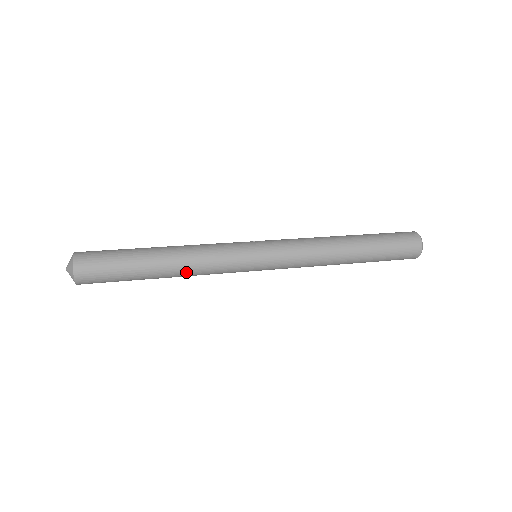
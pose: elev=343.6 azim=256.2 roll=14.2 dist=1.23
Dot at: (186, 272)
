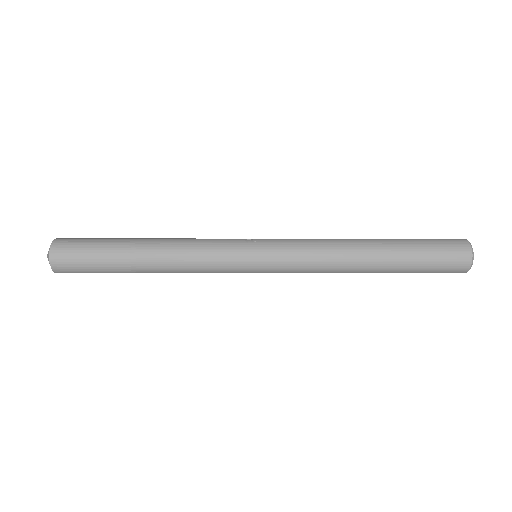
Dot at: (172, 272)
